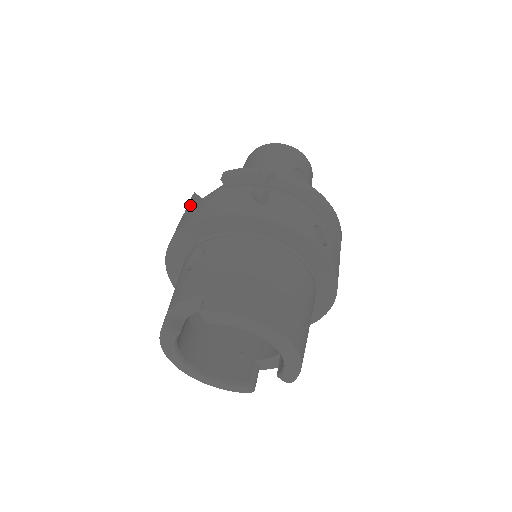
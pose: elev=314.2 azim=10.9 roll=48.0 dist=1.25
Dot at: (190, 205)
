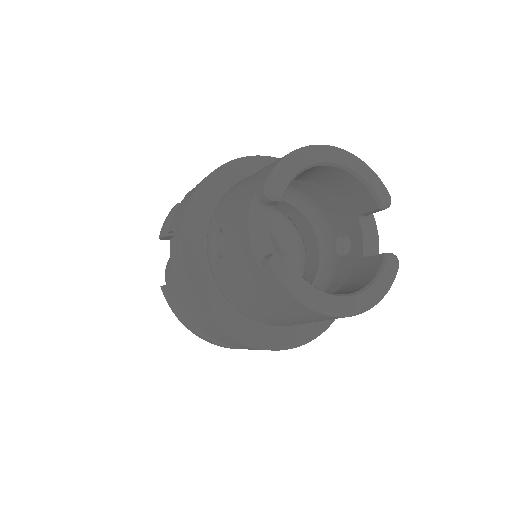
Dot at: (169, 291)
